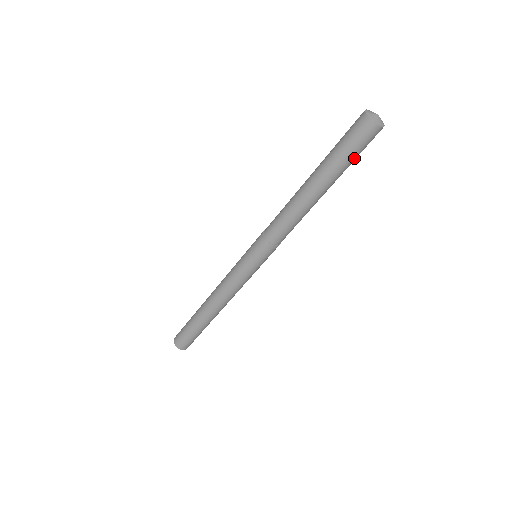
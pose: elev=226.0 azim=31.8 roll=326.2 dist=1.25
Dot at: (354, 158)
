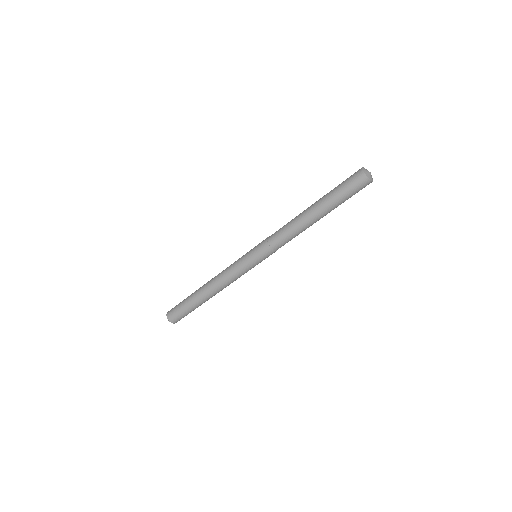
Dot at: (344, 196)
